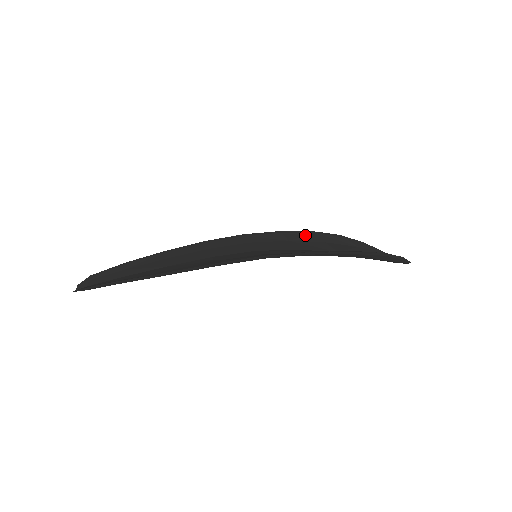
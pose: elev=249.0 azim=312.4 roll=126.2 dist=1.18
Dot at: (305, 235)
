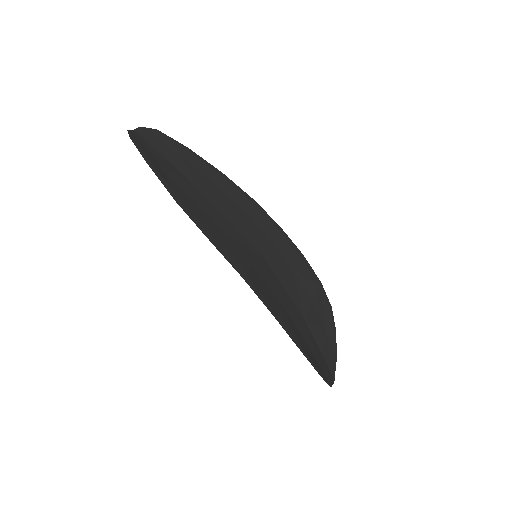
Dot at: (311, 280)
